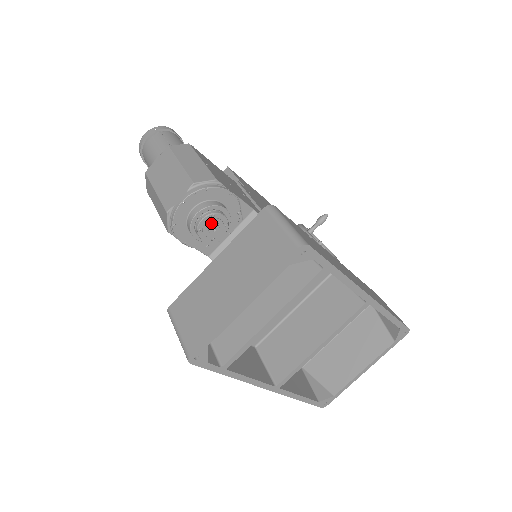
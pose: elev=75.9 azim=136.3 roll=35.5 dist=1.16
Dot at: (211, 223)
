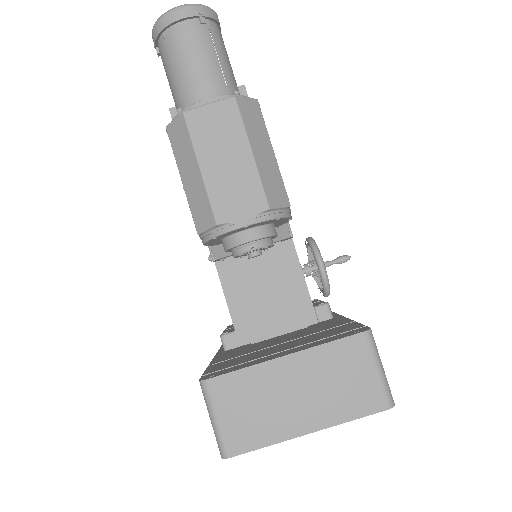
Dot at: (257, 251)
